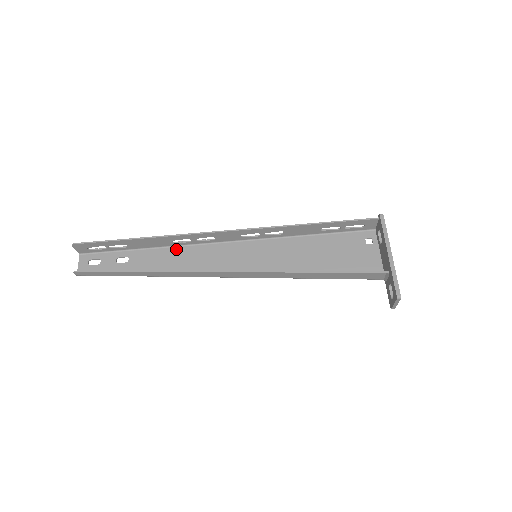
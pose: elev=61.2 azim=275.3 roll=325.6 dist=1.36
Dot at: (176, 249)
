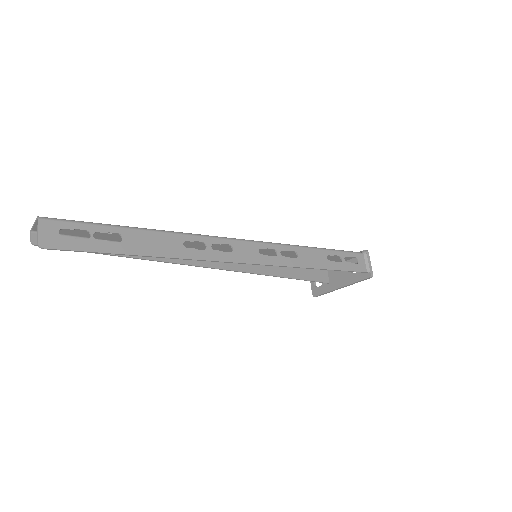
Dot at: (182, 236)
